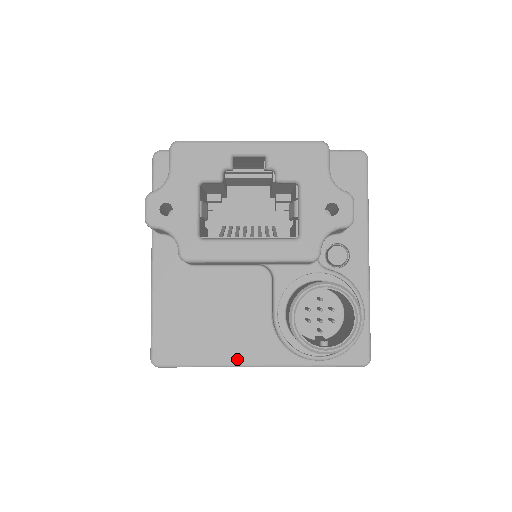
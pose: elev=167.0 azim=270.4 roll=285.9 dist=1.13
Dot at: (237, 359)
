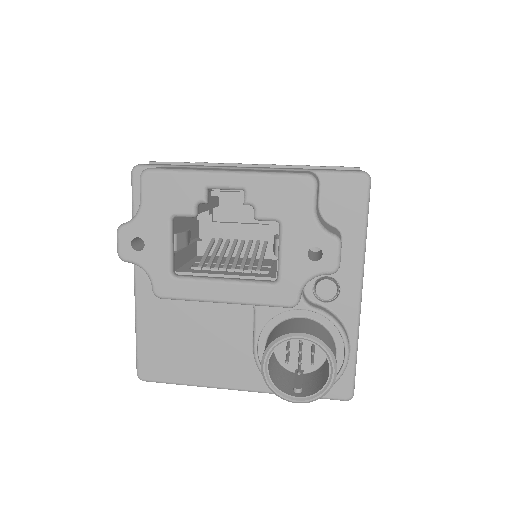
Dot at: (218, 382)
